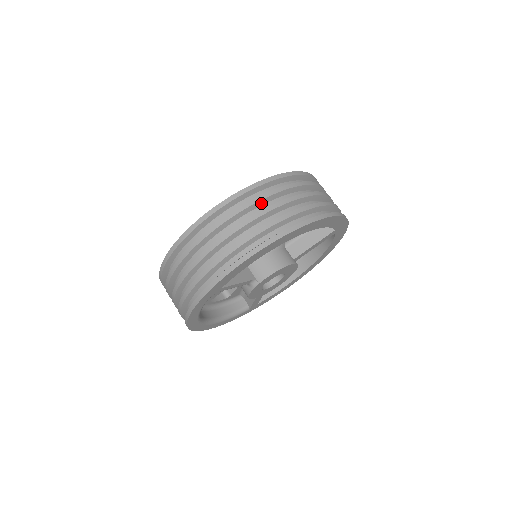
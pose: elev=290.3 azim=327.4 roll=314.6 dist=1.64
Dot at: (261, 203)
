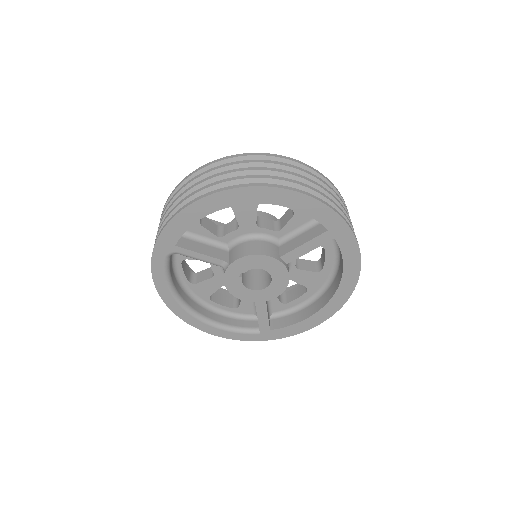
Dot at: (230, 169)
